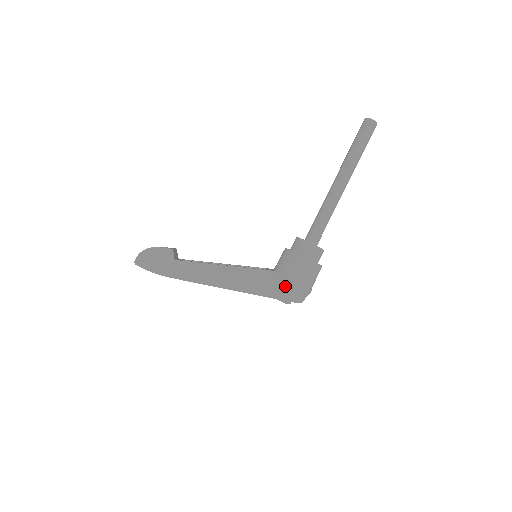
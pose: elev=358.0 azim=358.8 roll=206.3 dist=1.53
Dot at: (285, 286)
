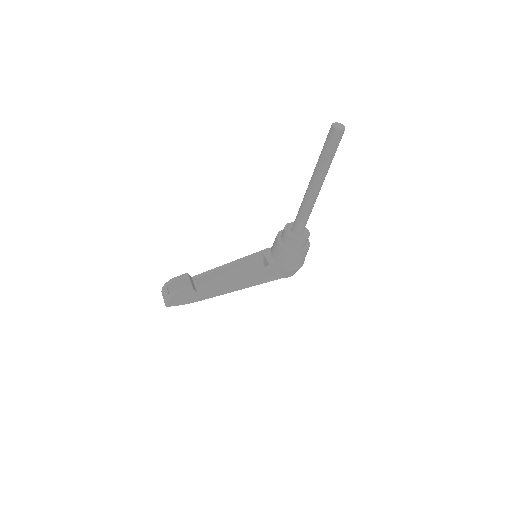
Dot at: (287, 272)
